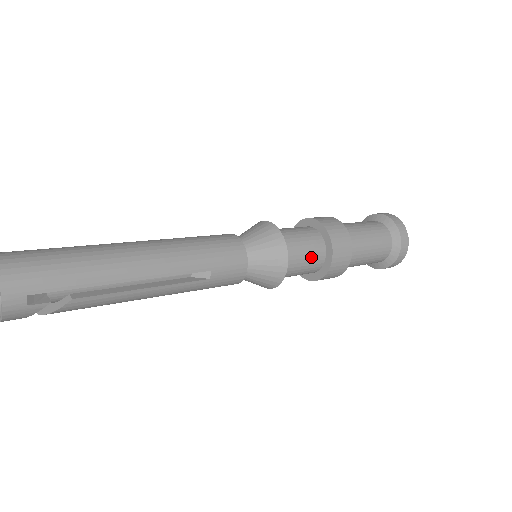
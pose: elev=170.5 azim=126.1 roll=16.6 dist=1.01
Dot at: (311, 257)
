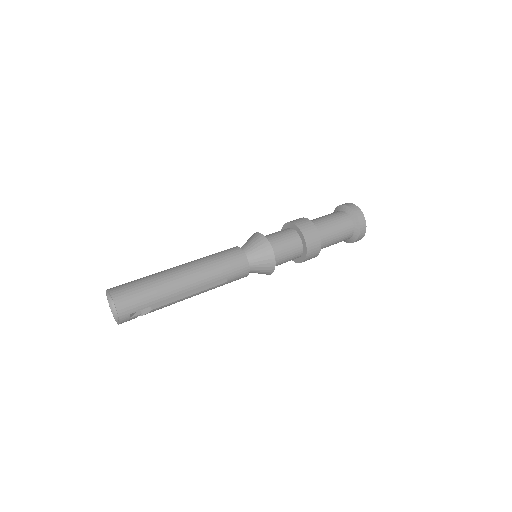
Dot at: (292, 254)
